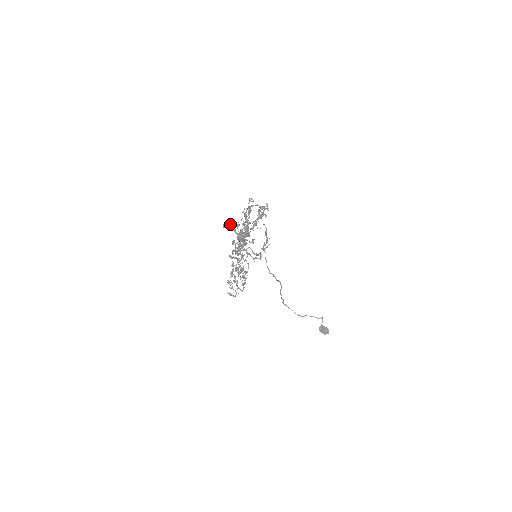
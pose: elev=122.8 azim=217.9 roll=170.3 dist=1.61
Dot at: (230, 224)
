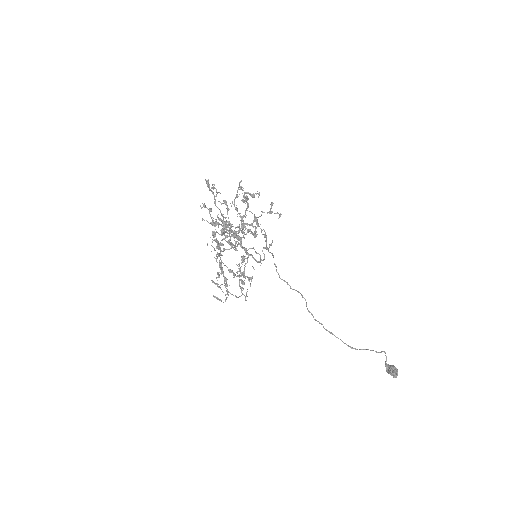
Dot at: (218, 218)
